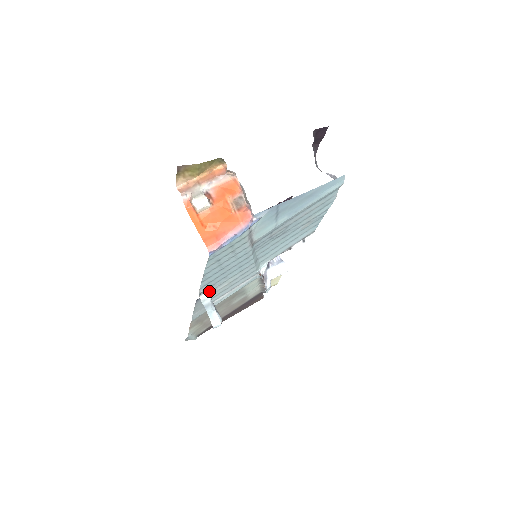
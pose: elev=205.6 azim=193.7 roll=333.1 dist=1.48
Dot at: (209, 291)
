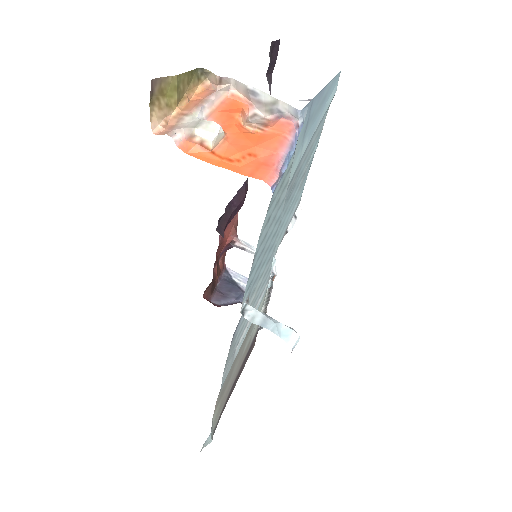
Dot at: occluded
